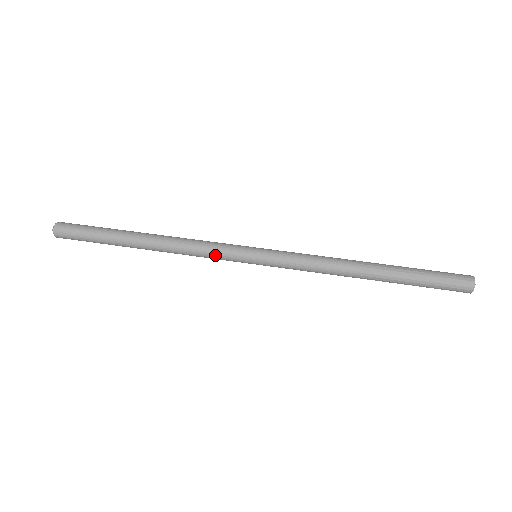
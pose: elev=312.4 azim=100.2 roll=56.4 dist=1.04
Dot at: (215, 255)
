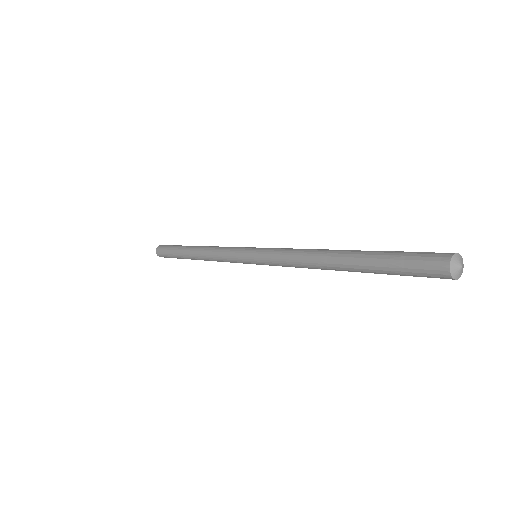
Dot at: (227, 256)
